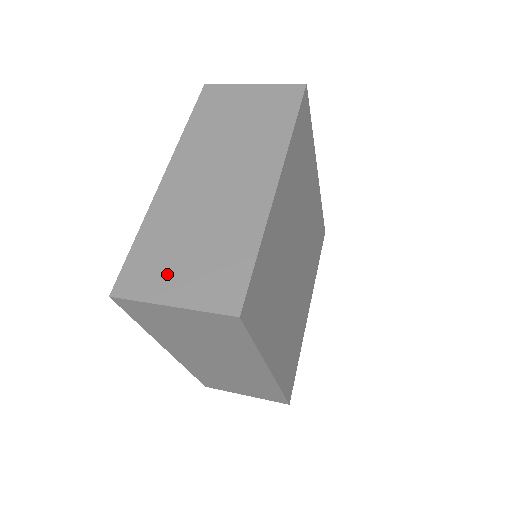
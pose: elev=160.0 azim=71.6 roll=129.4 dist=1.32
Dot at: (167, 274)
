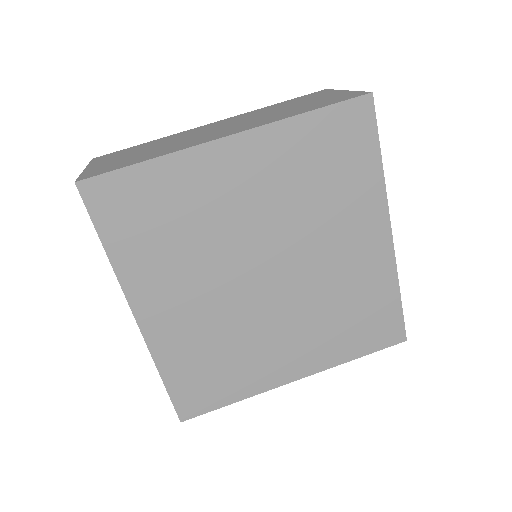
Dot at: (114, 158)
